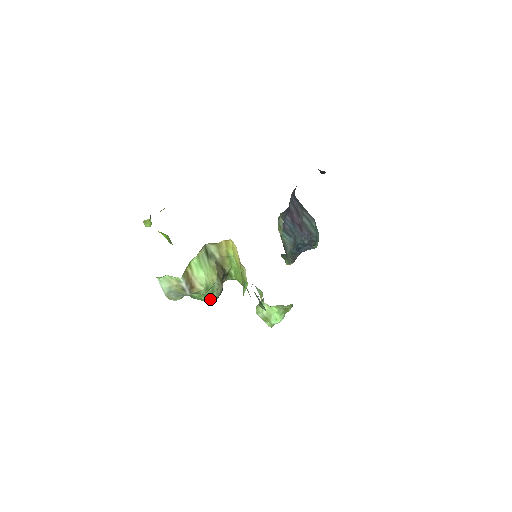
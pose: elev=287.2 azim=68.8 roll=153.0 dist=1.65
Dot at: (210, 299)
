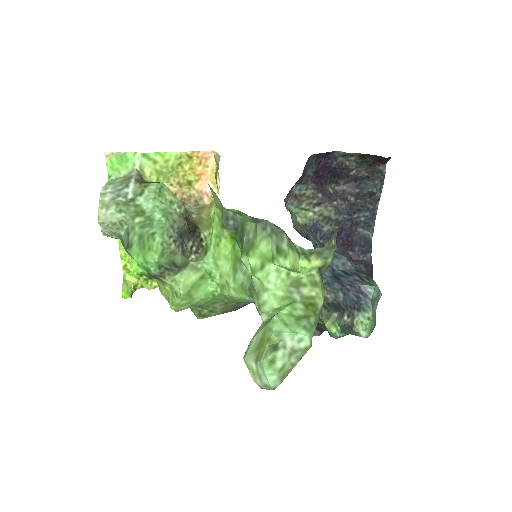
Dot at: (156, 231)
